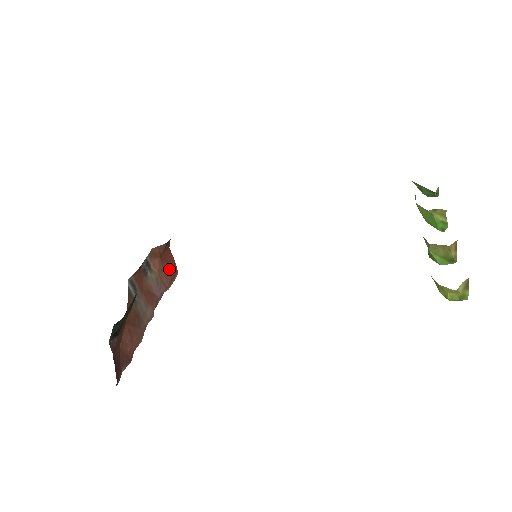
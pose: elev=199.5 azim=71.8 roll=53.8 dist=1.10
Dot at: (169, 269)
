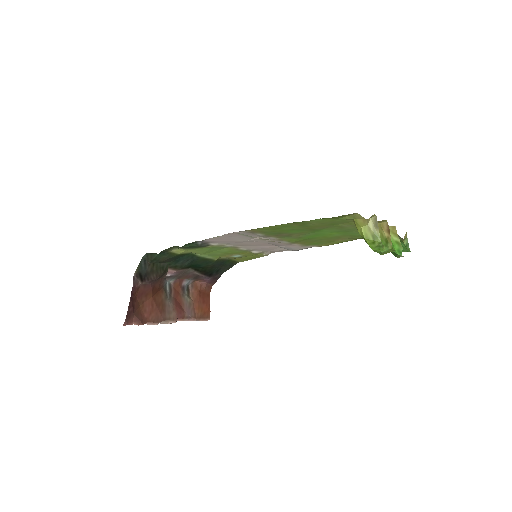
Dot at: (203, 307)
